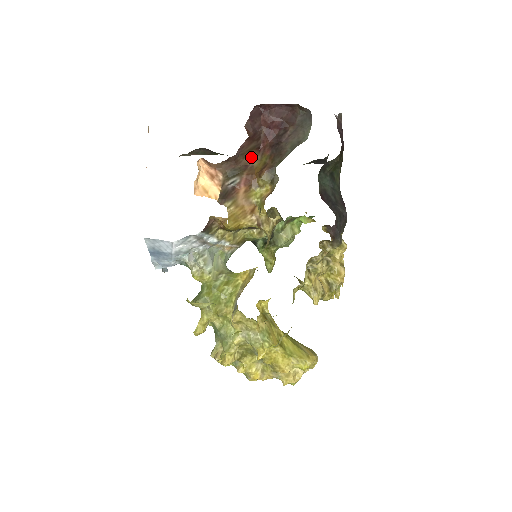
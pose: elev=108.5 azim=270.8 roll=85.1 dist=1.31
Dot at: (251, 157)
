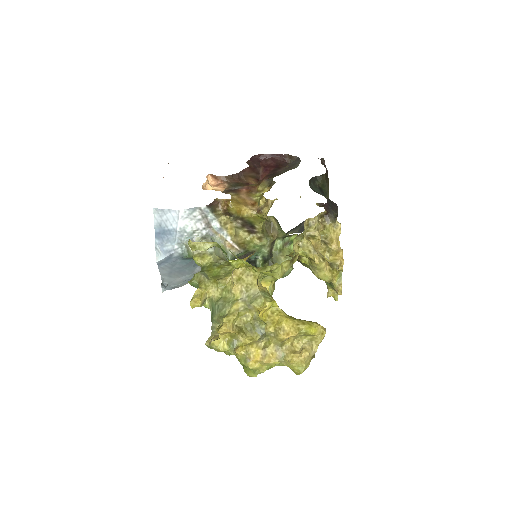
Dot at: (252, 181)
